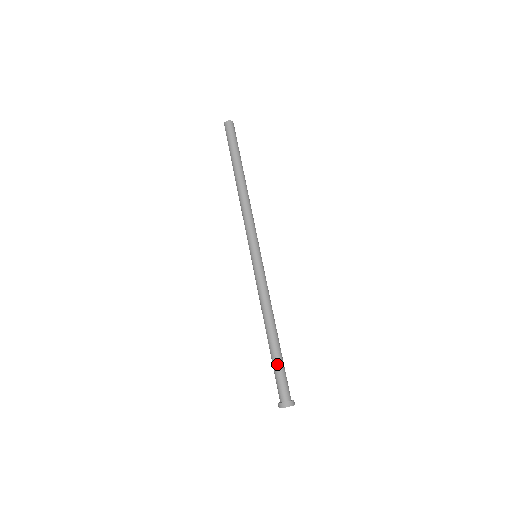
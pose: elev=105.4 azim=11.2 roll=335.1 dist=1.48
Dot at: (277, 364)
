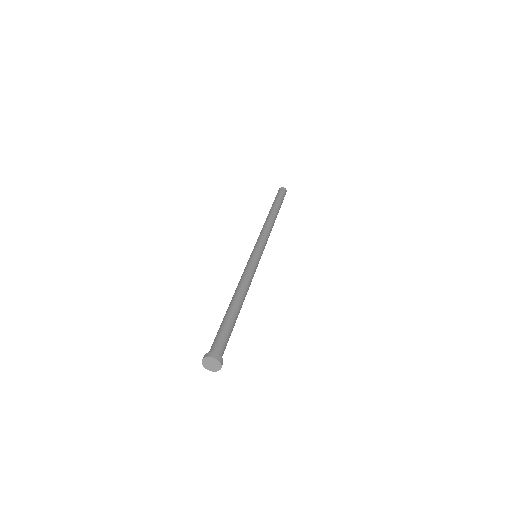
Dot at: (229, 324)
